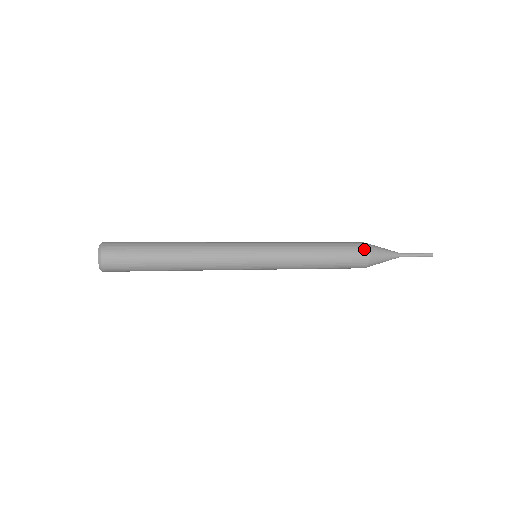
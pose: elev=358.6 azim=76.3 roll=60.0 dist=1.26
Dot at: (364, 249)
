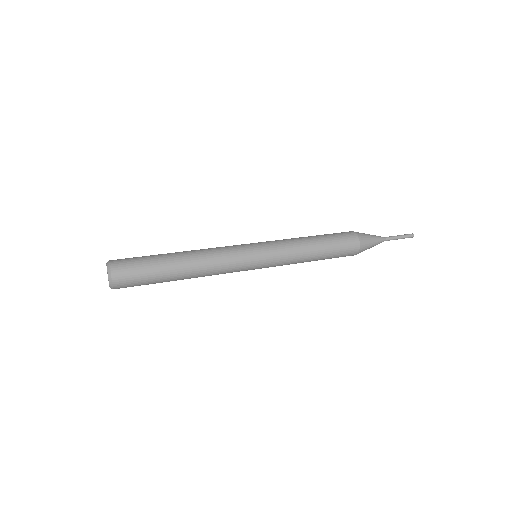
Dot at: (355, 244)
